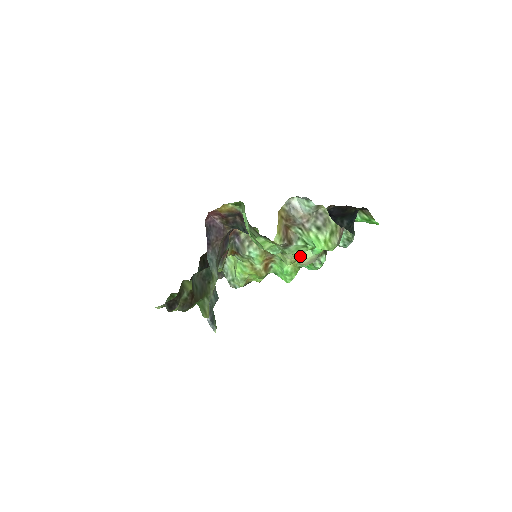
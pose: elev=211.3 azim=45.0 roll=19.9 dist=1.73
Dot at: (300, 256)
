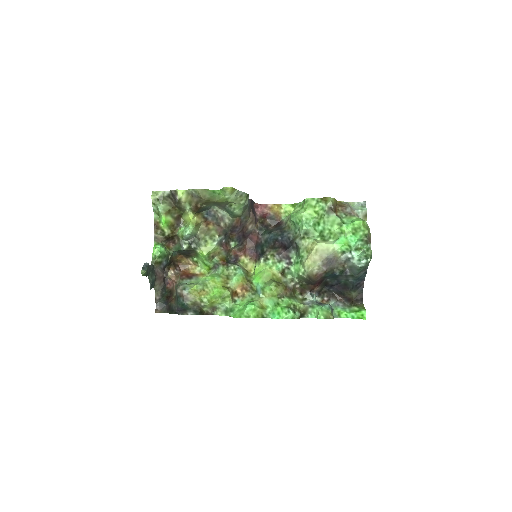
Dot at: (321, 241)
